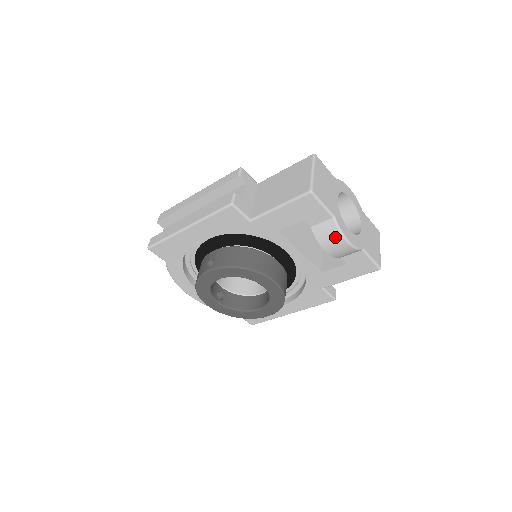
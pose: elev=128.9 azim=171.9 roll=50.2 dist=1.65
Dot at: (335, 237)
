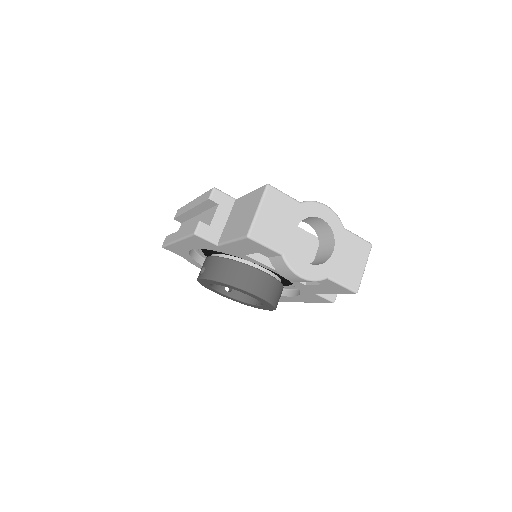
Dot at: (288, 272)
